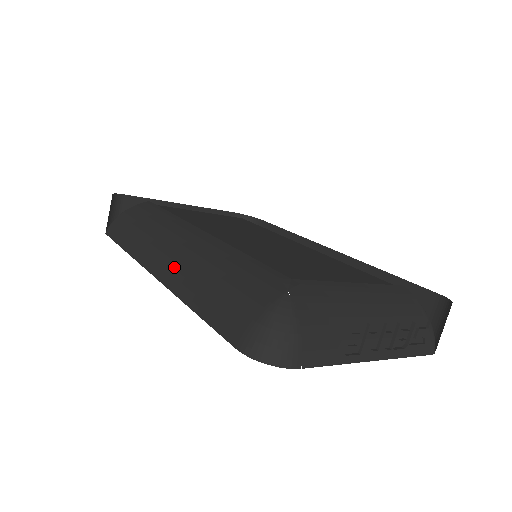
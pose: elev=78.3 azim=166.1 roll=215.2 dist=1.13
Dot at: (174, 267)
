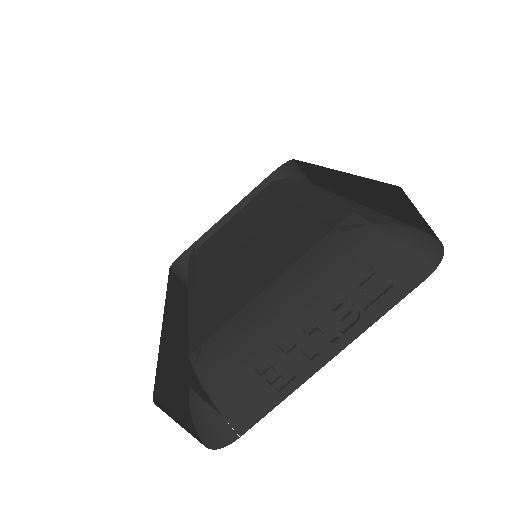
Dot at: occluded
